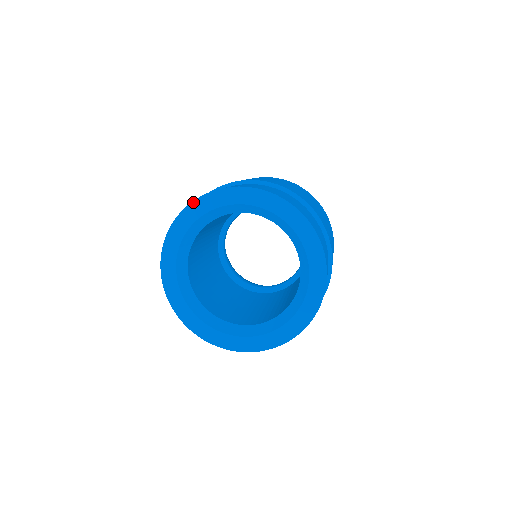
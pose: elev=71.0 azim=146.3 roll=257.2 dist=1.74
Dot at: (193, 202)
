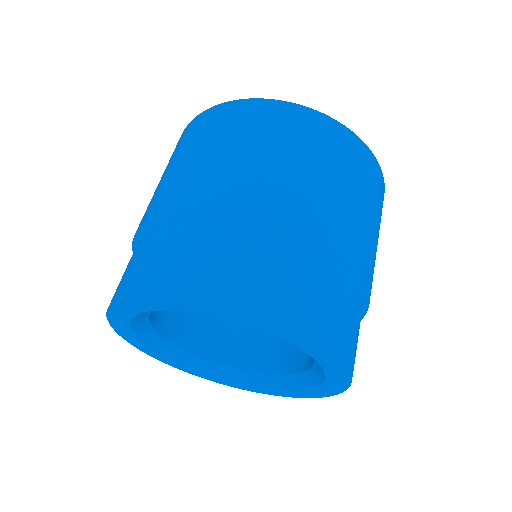
Dot at: (115, 303)
